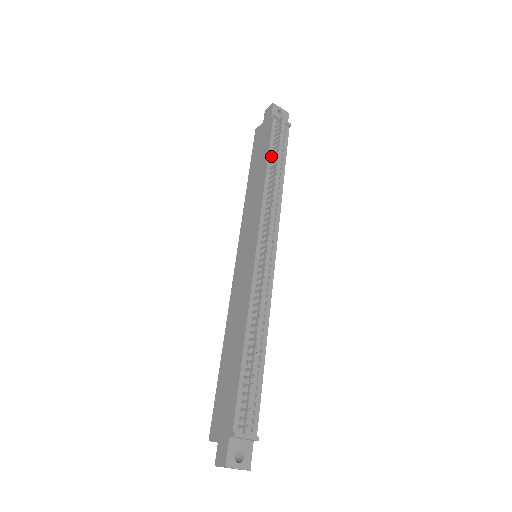
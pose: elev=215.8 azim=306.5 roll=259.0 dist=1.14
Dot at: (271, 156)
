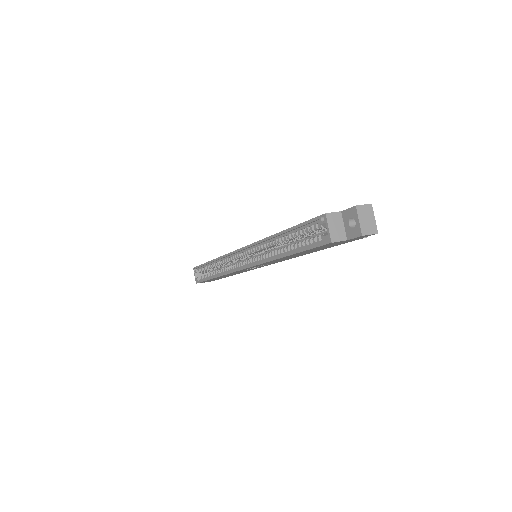
Dot at: occluded
